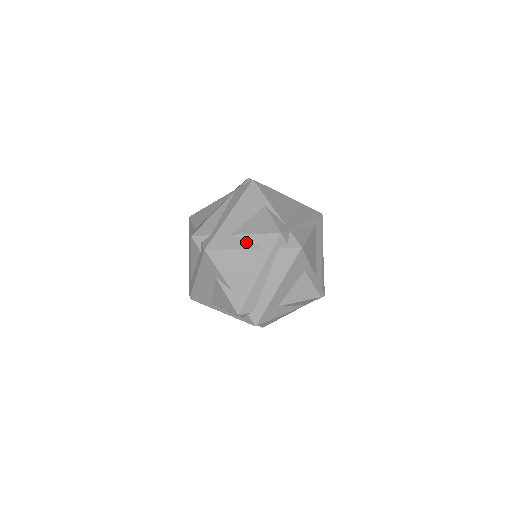
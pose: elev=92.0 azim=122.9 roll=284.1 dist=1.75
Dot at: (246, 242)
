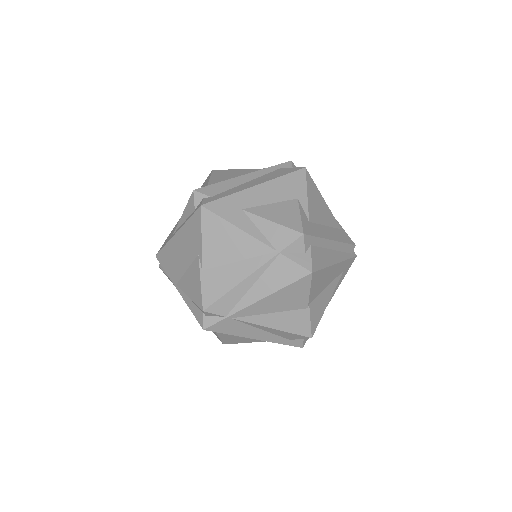
Dot at: occluded
